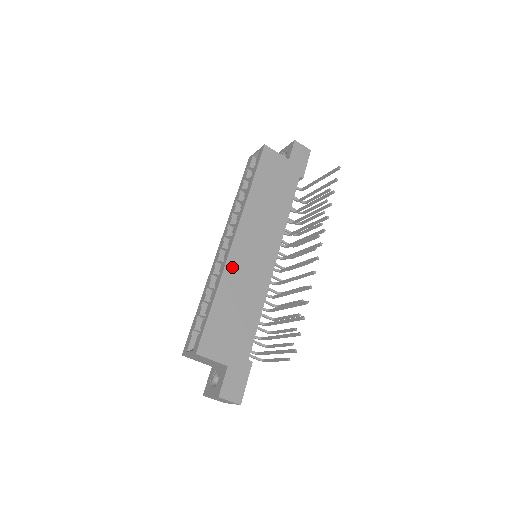
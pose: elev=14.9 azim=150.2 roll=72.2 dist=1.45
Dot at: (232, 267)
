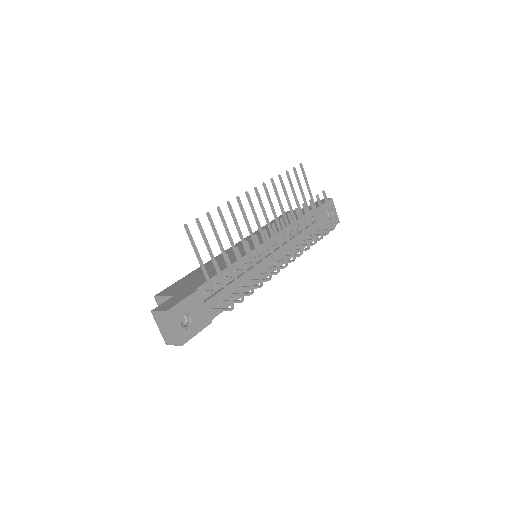
Dot at: (219, 257)
